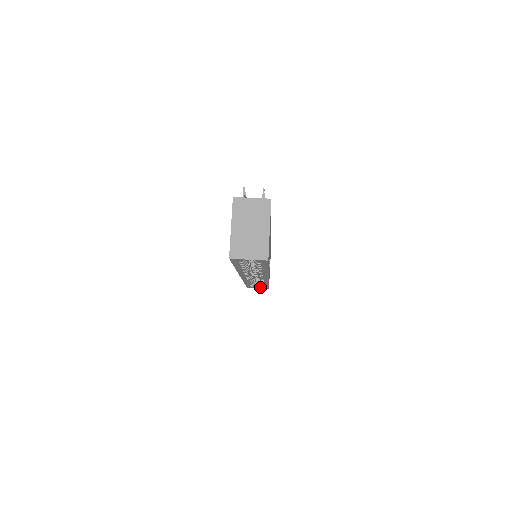
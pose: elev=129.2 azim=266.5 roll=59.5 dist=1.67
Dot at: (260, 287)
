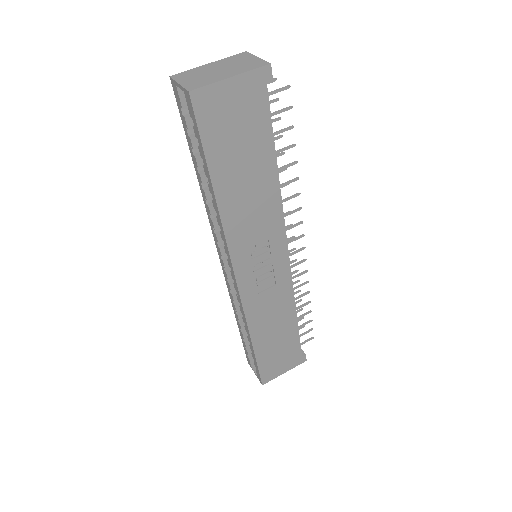
Dot at: occluded
